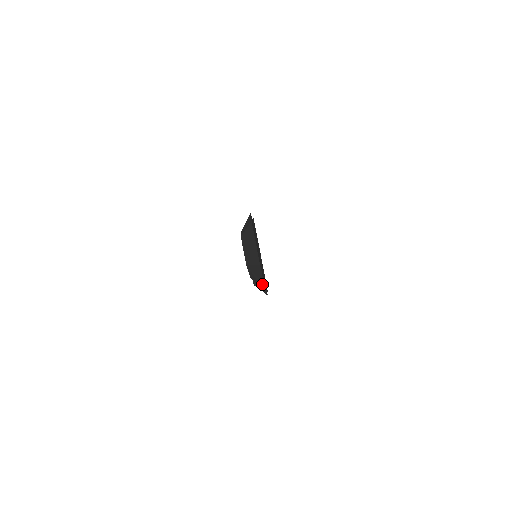
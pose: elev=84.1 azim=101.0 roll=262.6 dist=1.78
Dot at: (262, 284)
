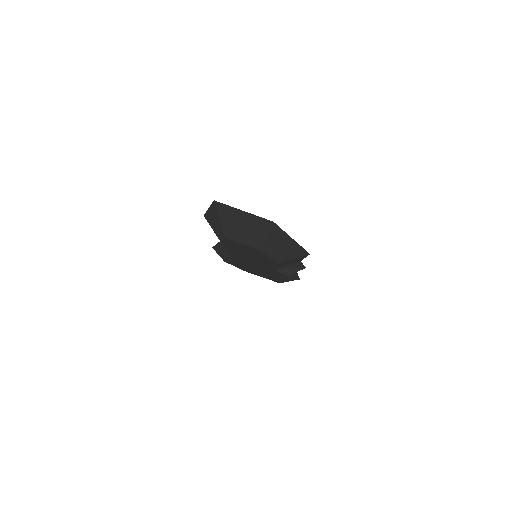
Dot at: (295, 248)
